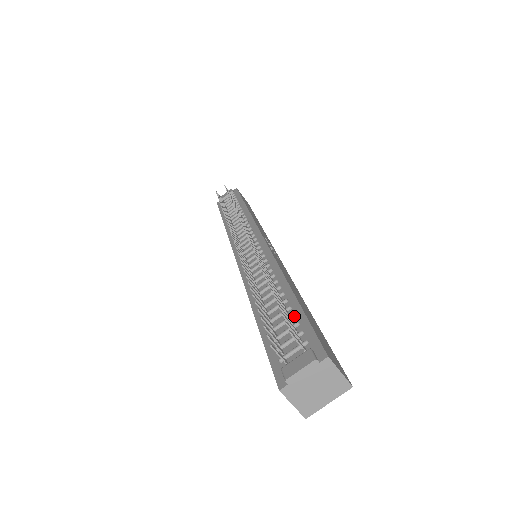
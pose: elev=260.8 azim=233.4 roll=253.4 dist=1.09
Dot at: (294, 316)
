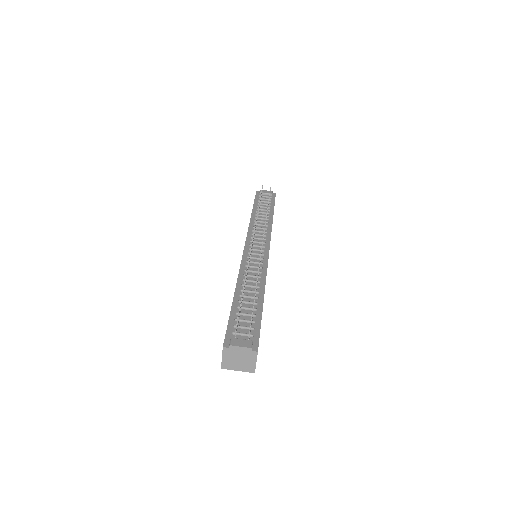
Dot at: (255, 316)
